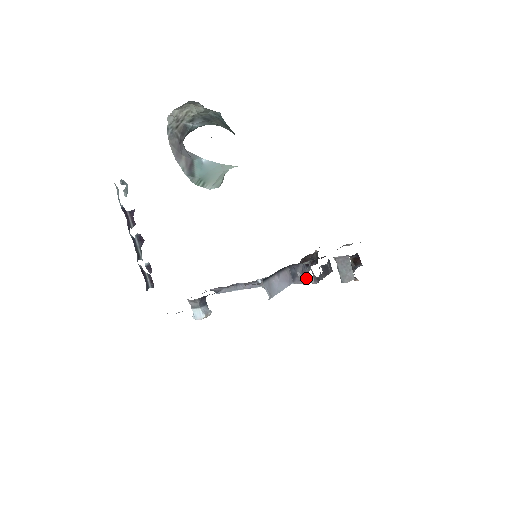
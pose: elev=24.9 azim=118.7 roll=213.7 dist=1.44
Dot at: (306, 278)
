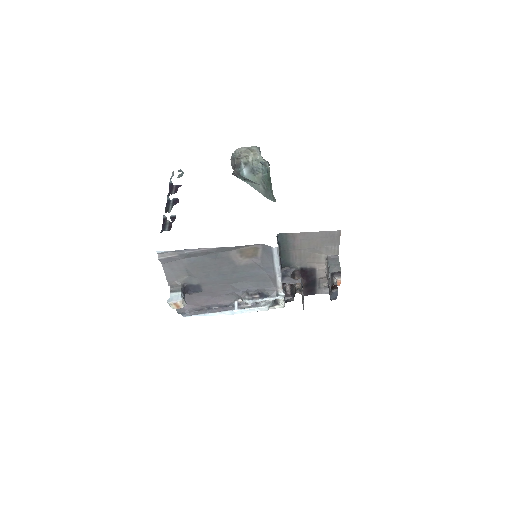
Dot at: (294, 279)
